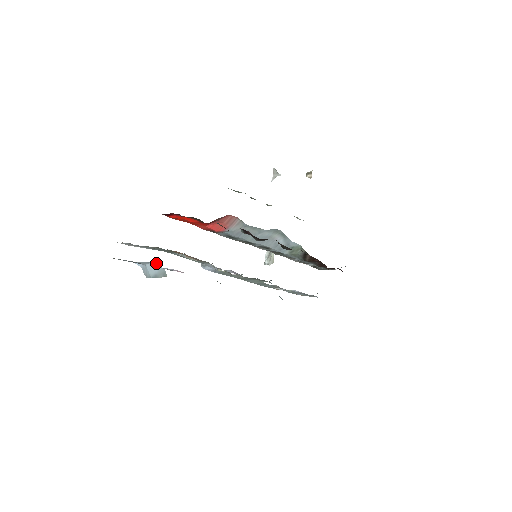
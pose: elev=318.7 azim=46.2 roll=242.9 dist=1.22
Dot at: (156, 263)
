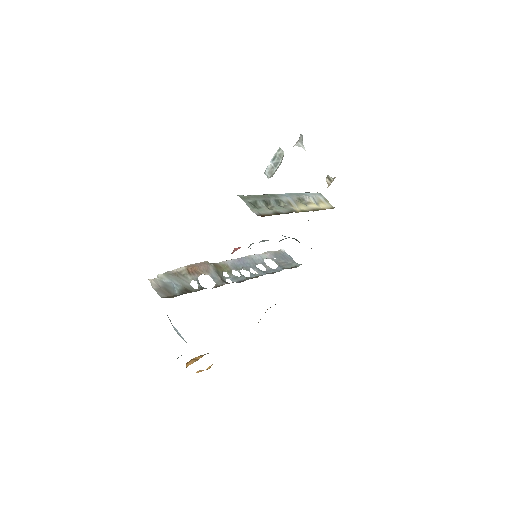
Dot at: (181, 336)
